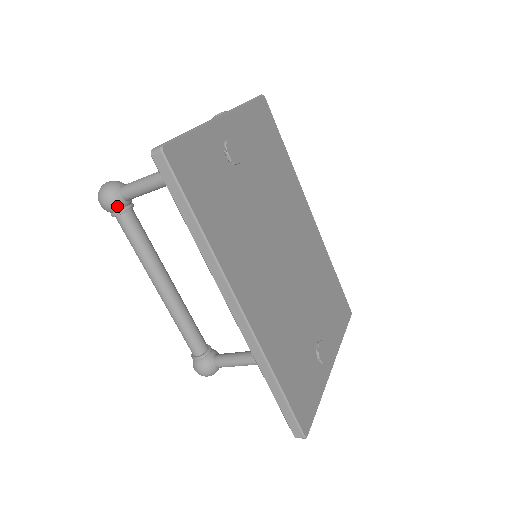
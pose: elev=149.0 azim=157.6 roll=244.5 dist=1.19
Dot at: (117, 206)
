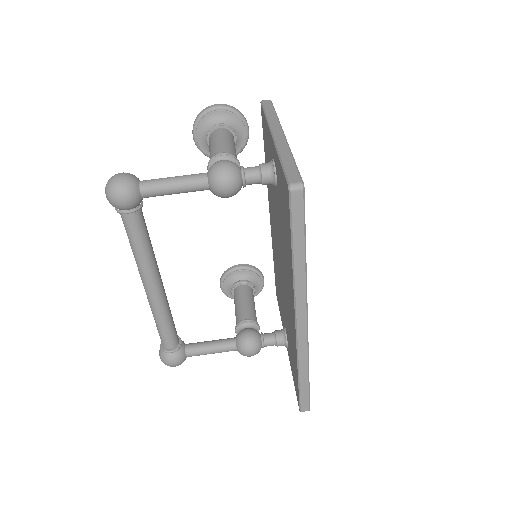
Dot at: (135, 204)
